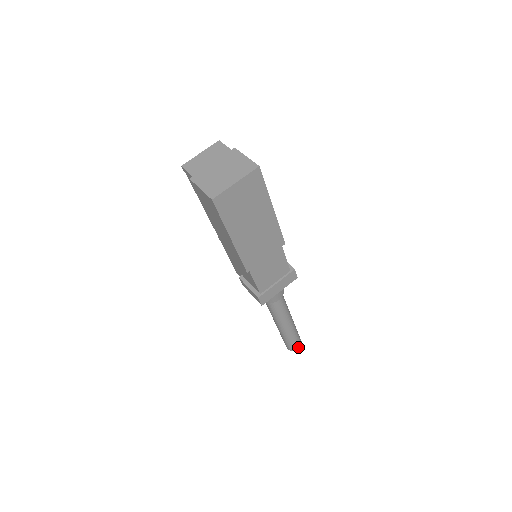
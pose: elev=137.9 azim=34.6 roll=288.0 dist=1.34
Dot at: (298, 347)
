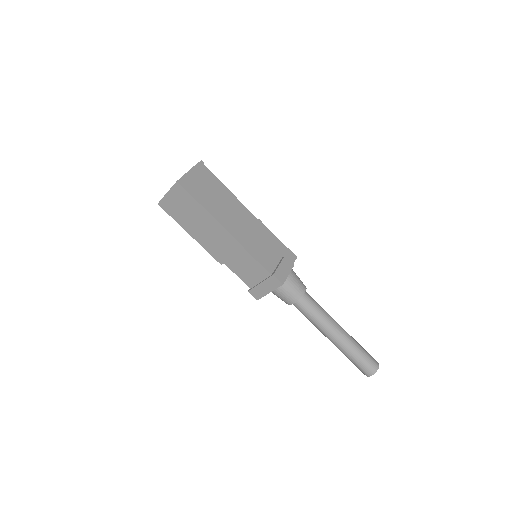
Dot at: (368, 373)
